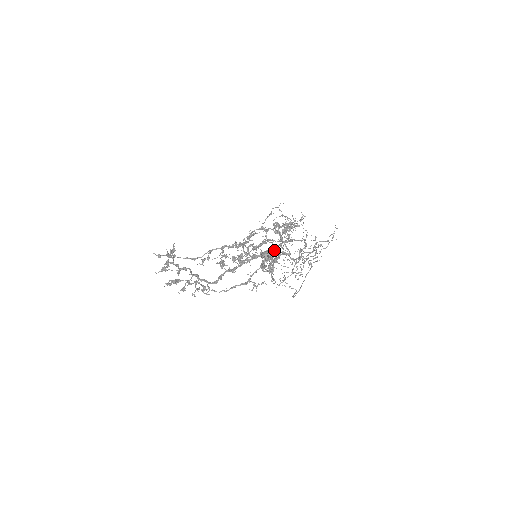
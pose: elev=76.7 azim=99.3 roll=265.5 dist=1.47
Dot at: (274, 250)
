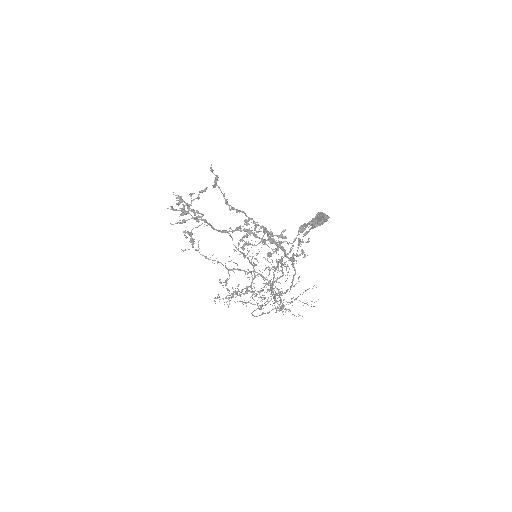
Dot at: occluded
